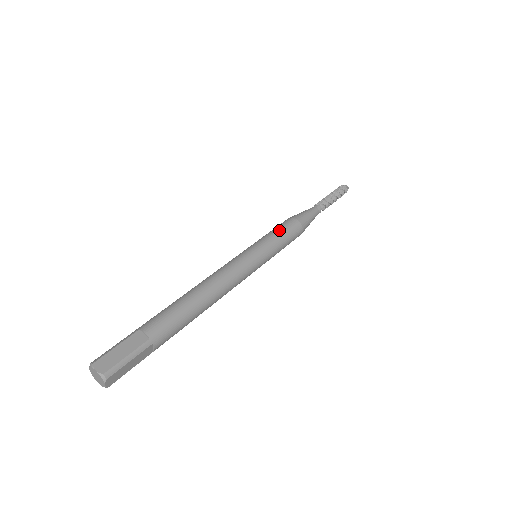
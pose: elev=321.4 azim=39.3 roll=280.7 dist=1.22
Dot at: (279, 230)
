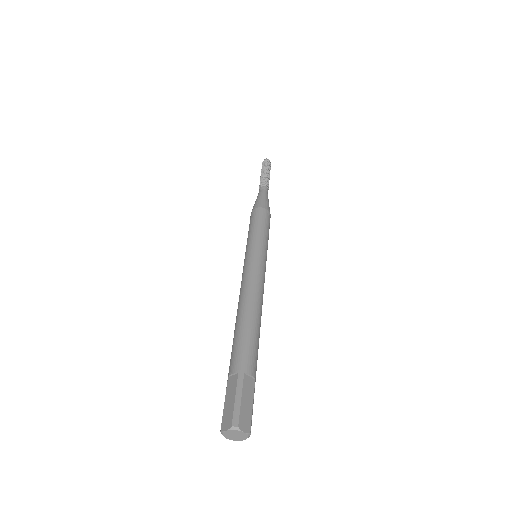
Dot at: (265, 226)
